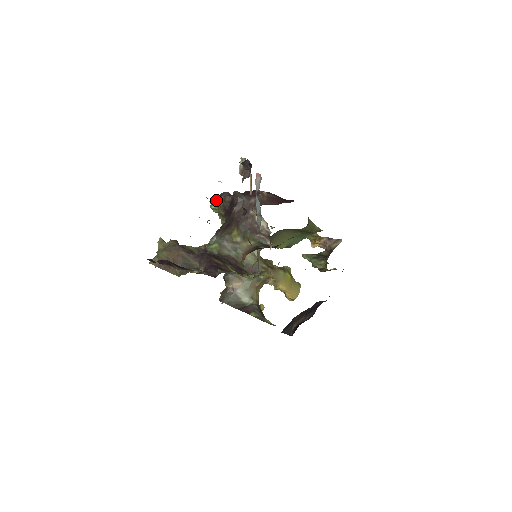
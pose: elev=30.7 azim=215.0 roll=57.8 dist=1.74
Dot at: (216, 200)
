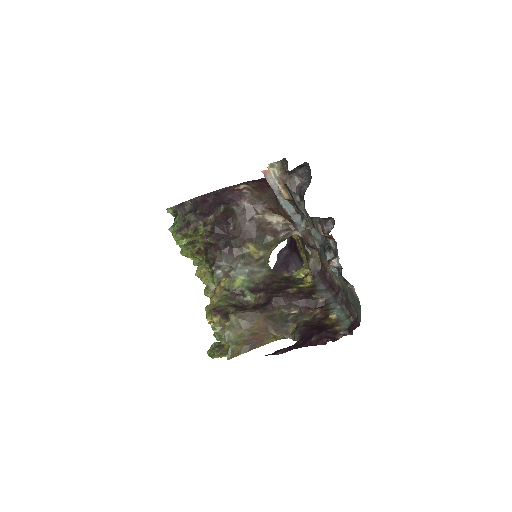
Dot at: (194, 232)
